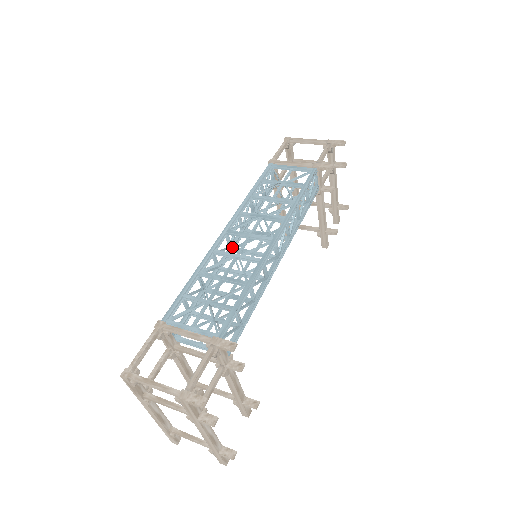
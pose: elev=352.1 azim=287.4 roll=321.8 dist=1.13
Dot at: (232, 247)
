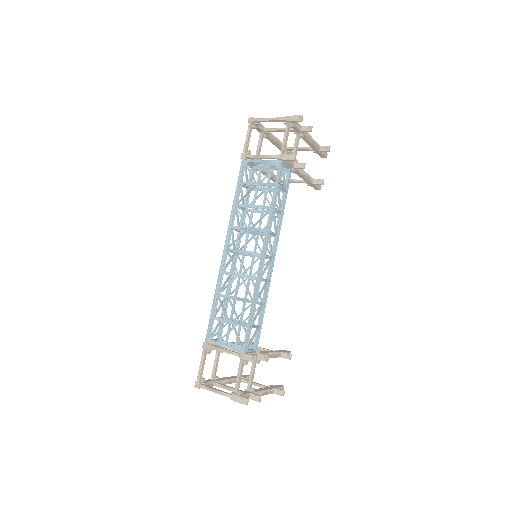
Dot at: (234, 266)
